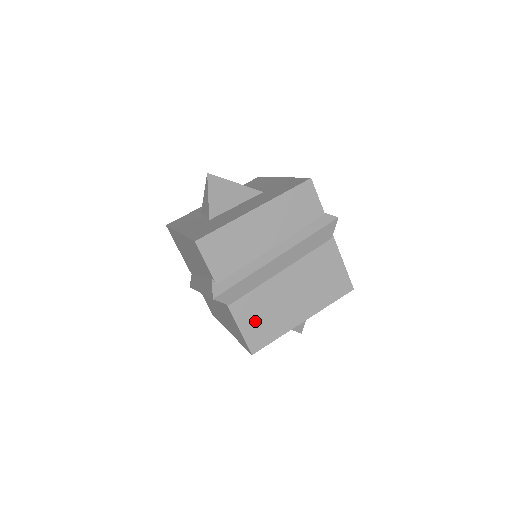
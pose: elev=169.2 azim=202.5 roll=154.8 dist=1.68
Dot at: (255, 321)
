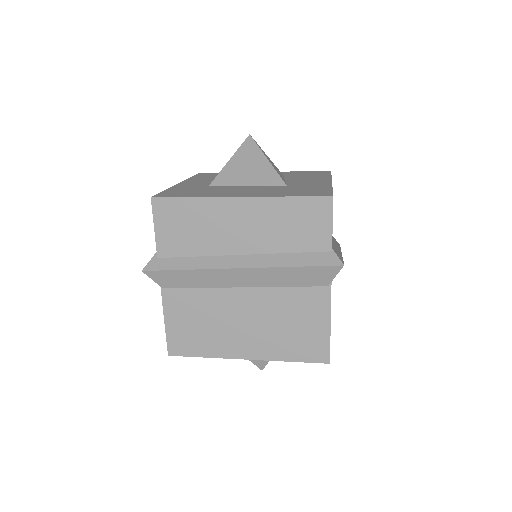
Dot at: (186, 323)
